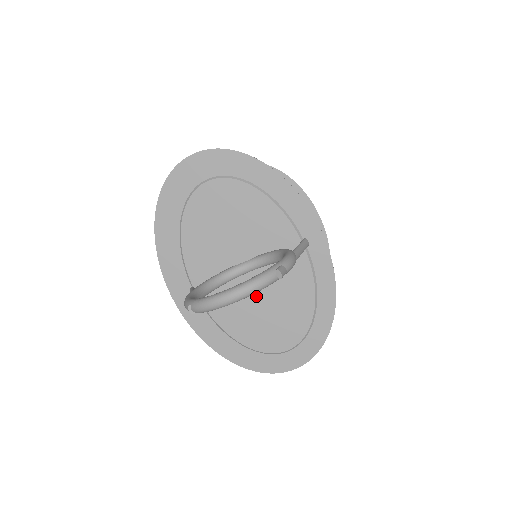
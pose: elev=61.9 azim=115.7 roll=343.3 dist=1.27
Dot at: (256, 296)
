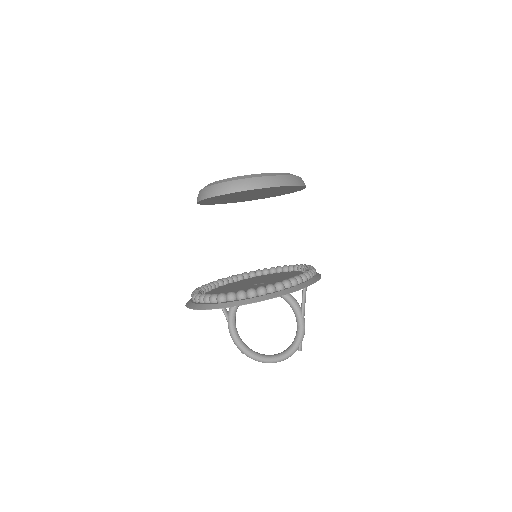
Dot at: occluded
